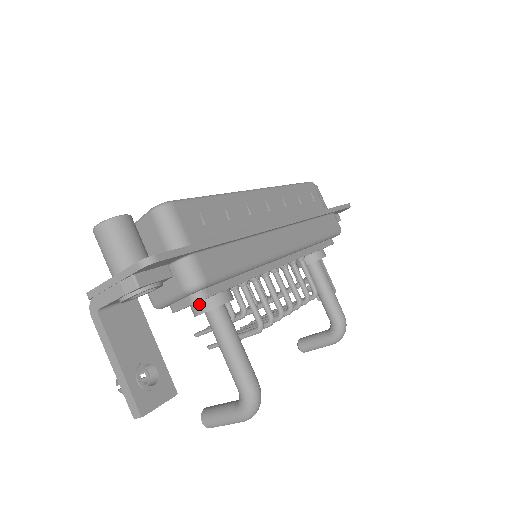
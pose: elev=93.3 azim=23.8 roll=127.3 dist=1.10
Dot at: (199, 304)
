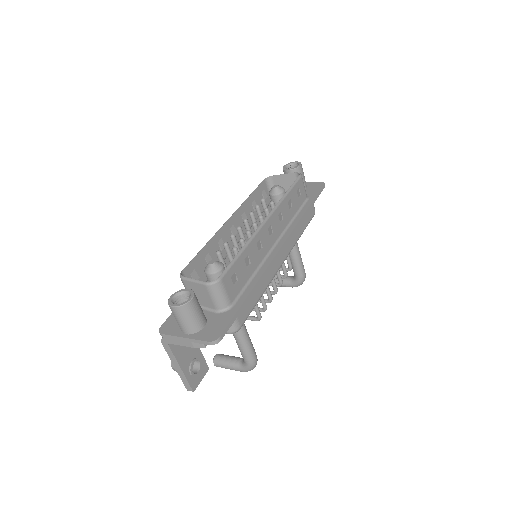
Dot at: occluded
